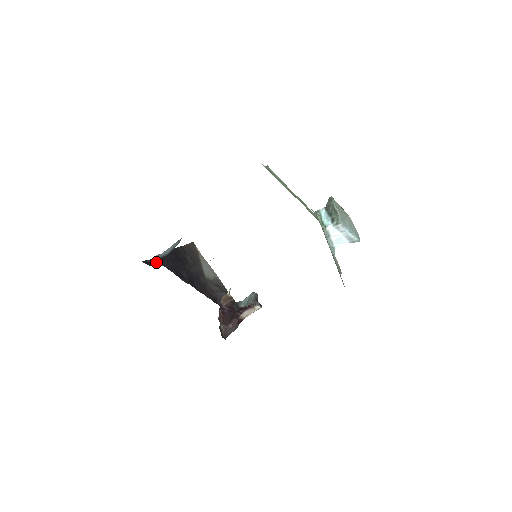
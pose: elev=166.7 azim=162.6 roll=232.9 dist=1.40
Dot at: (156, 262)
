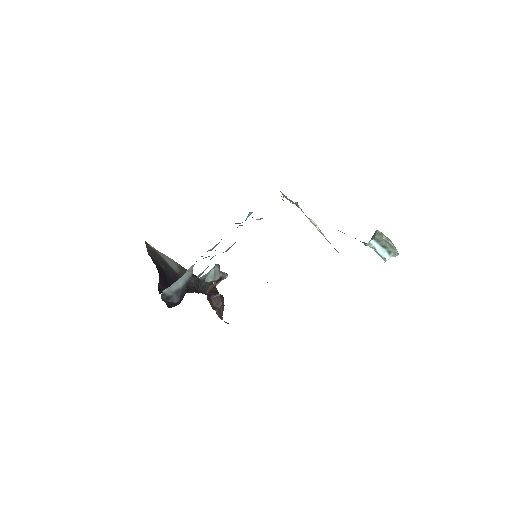
Dot at: (173, 299)
